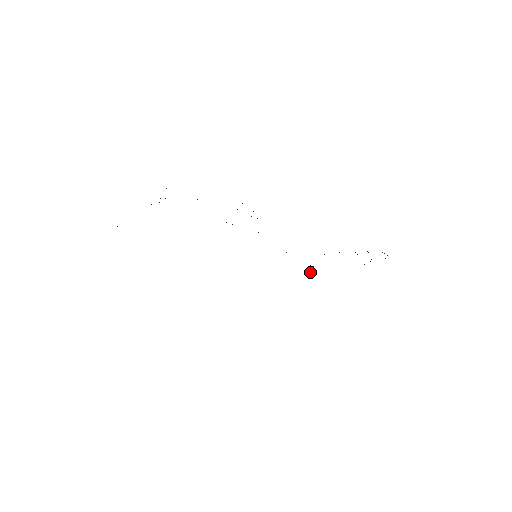
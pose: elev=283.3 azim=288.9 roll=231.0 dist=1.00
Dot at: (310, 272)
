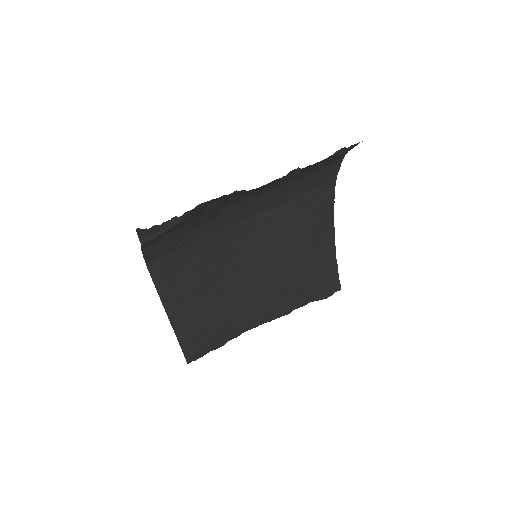
Dot at: (285, 229)
